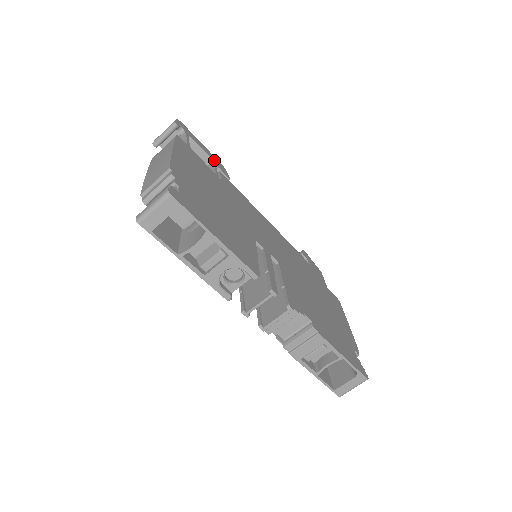
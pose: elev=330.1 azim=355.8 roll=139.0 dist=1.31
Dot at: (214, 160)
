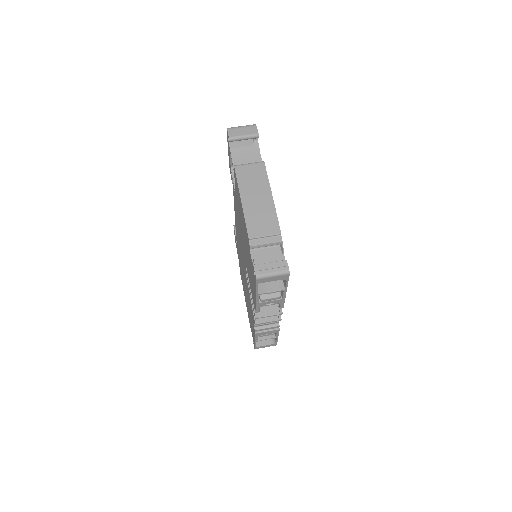
Dot at: occluded
